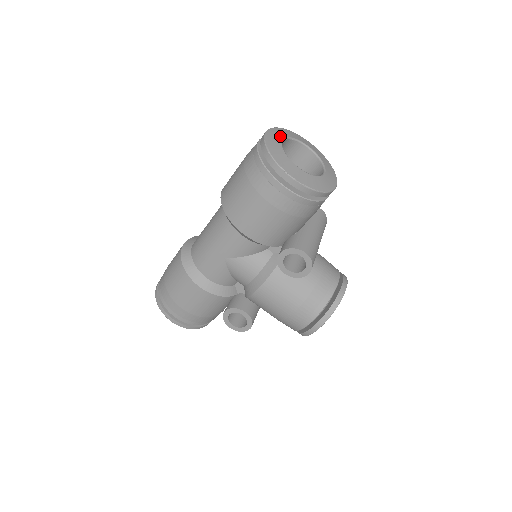
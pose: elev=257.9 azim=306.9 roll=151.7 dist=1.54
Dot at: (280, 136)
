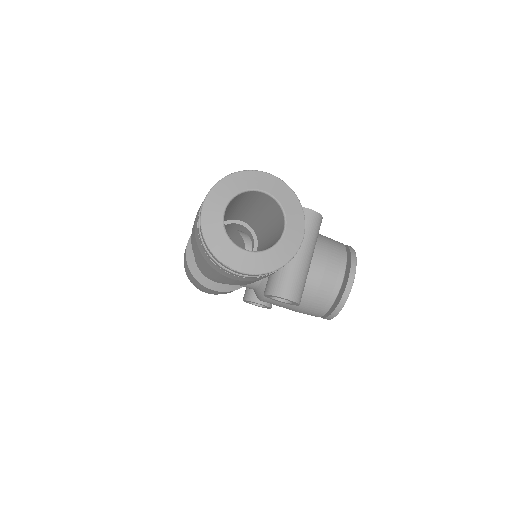
Dot at: (221, 204)
